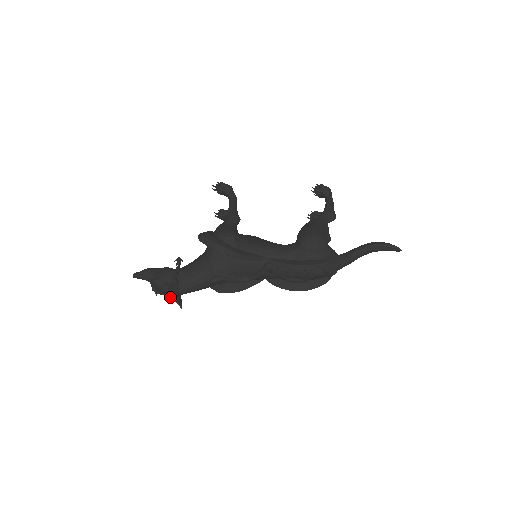
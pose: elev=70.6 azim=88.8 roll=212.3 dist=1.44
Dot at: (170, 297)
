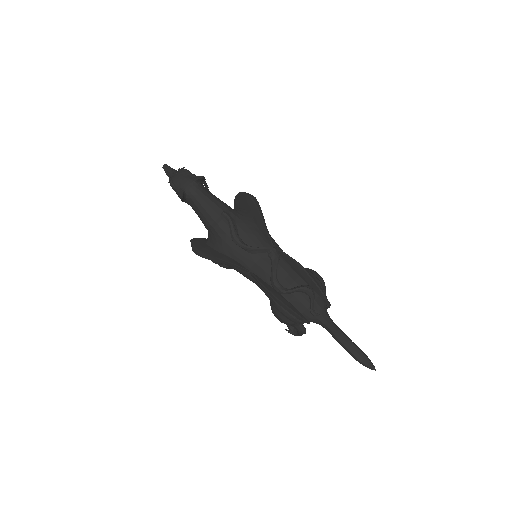
Dot at: (179, 190)
